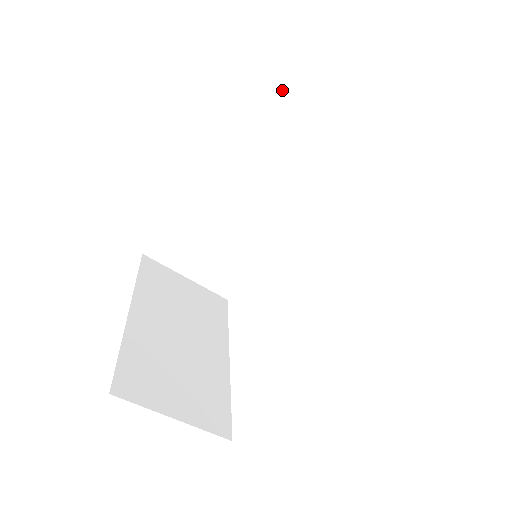
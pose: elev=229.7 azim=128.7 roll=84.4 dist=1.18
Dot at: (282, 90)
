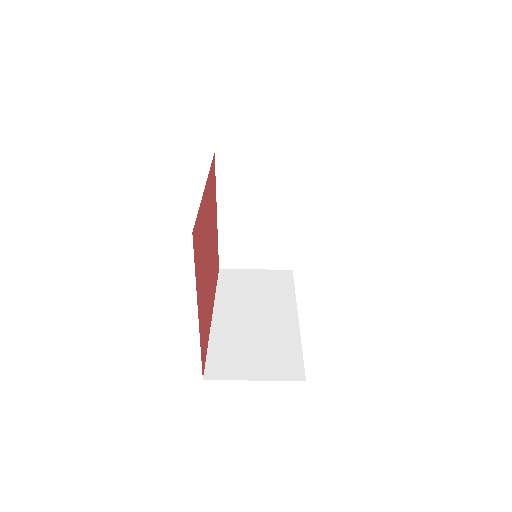
Dot at: (225, 272)
